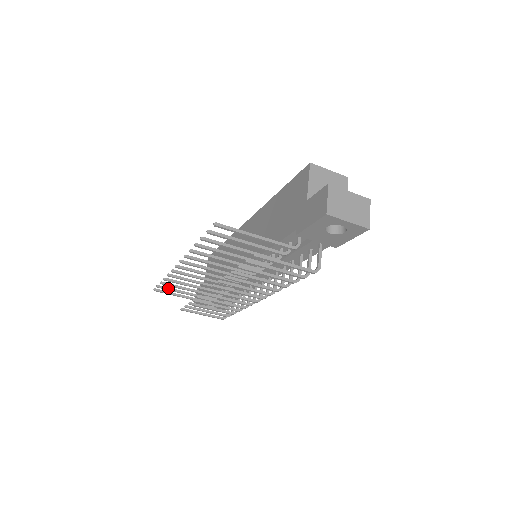
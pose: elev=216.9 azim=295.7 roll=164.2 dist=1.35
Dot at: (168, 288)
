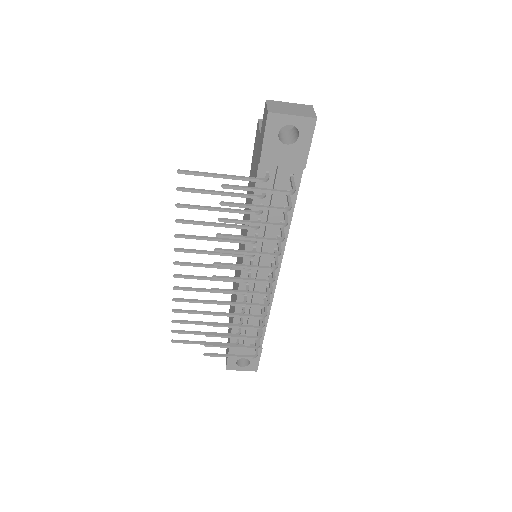
Dot at: (184, 331)
